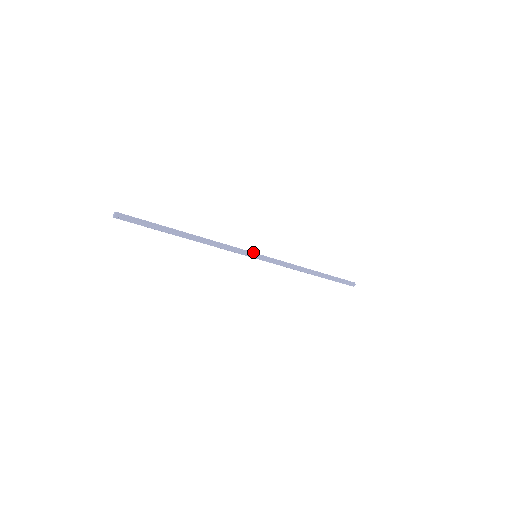
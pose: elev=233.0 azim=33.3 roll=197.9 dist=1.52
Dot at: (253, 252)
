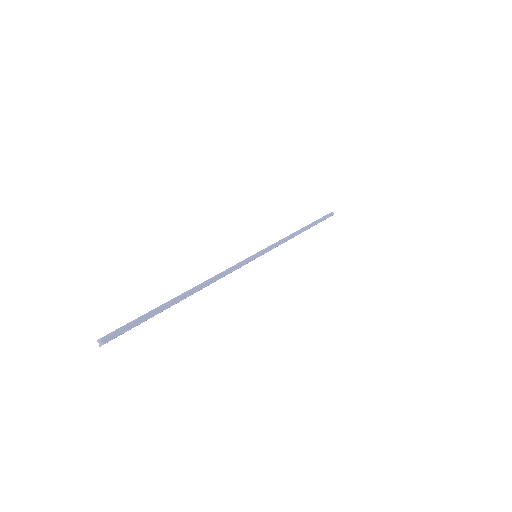
Dot at: occluded
